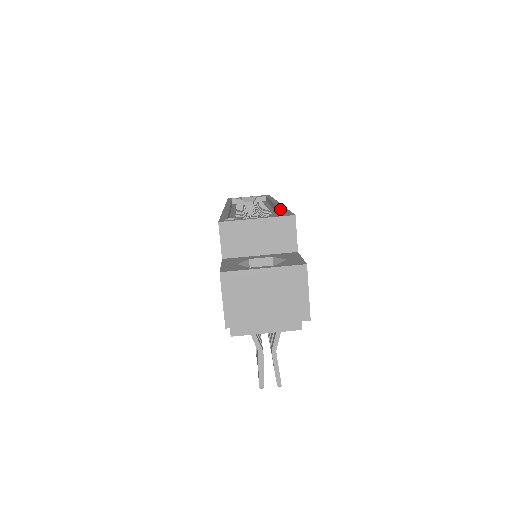
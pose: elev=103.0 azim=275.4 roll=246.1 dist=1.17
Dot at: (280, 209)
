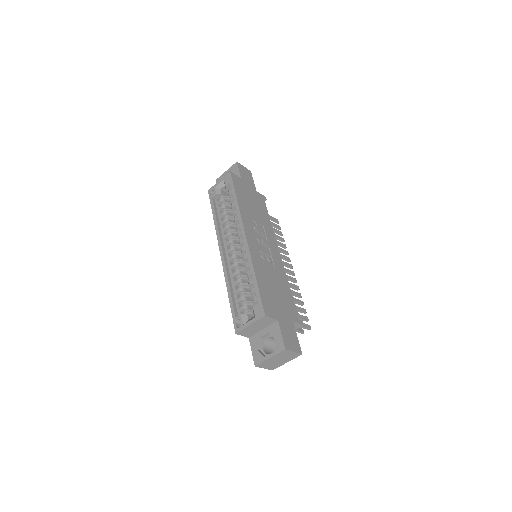
Dot at: (254, 284)
